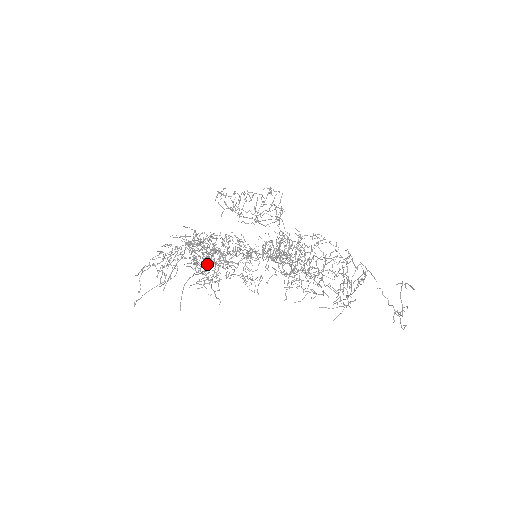
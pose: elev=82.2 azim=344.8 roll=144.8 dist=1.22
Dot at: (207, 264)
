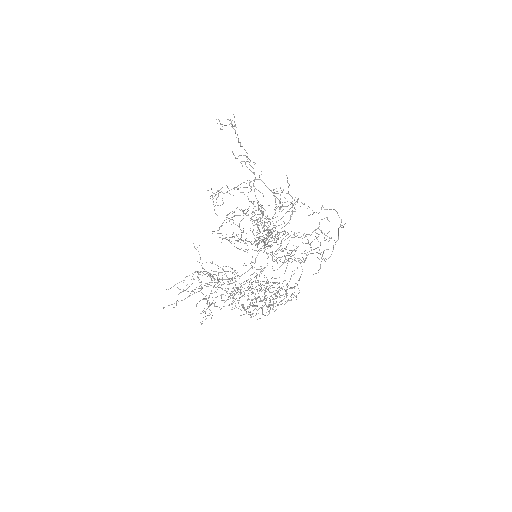
Dot at: (249, 304)
